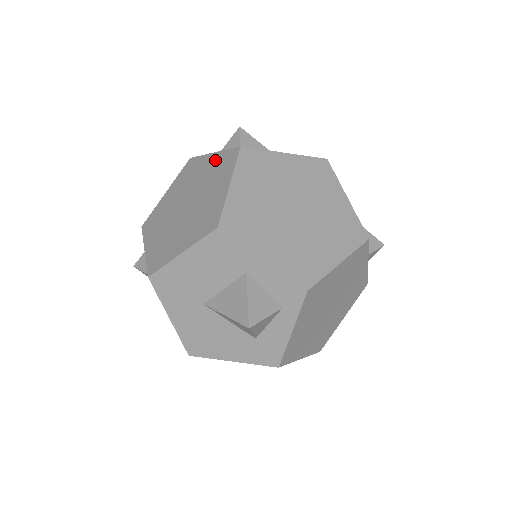
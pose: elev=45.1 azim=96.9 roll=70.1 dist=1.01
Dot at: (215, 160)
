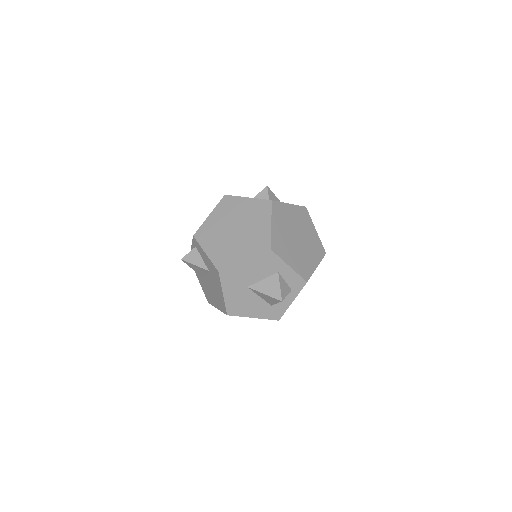
Dot at: (252, 204)
